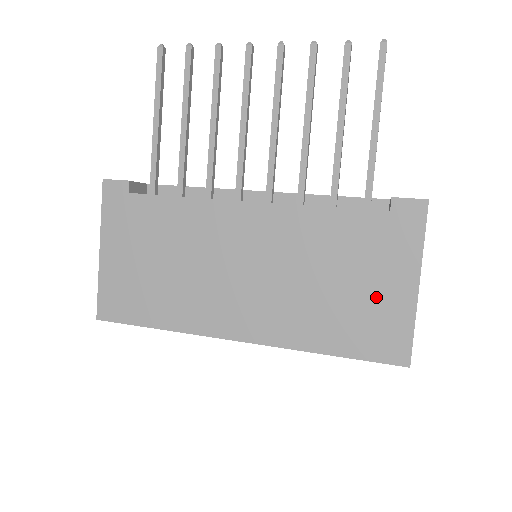
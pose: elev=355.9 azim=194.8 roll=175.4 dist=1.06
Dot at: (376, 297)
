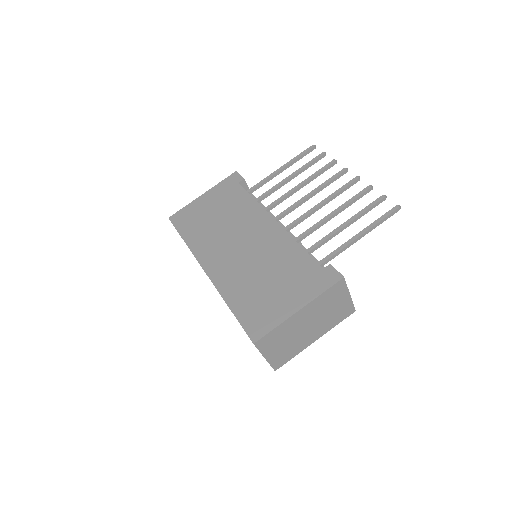
Dot at: (276, 300)
